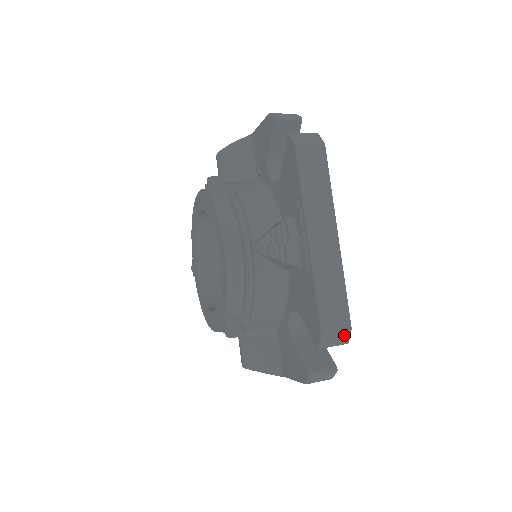
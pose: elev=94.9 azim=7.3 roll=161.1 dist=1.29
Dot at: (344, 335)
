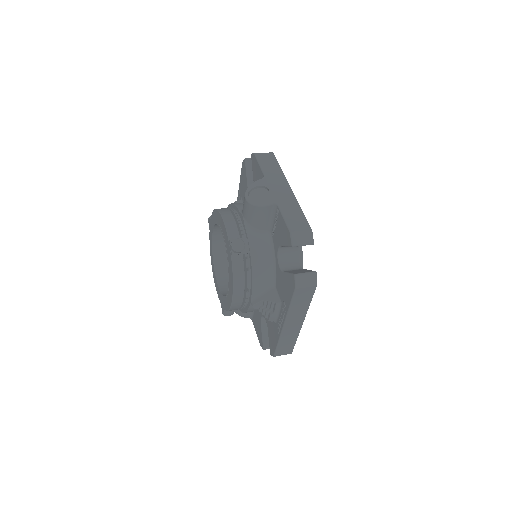
Dot at: occluded
